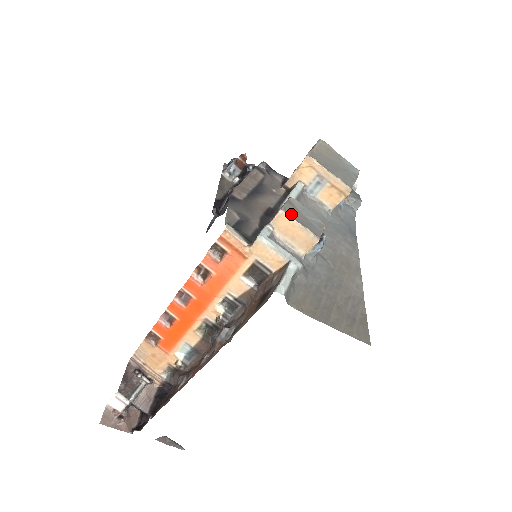
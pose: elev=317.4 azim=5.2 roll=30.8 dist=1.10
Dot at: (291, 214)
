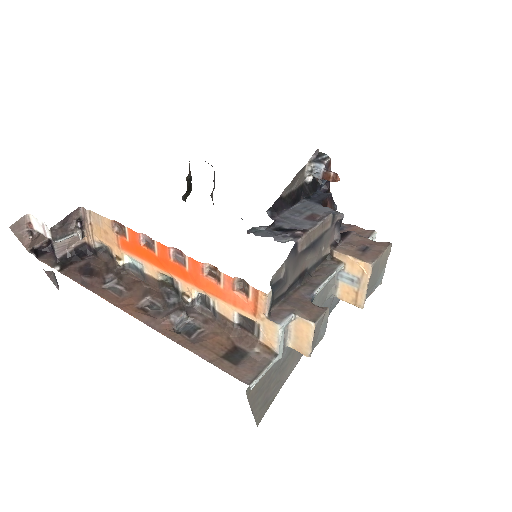
Dot at: (316, 329)
